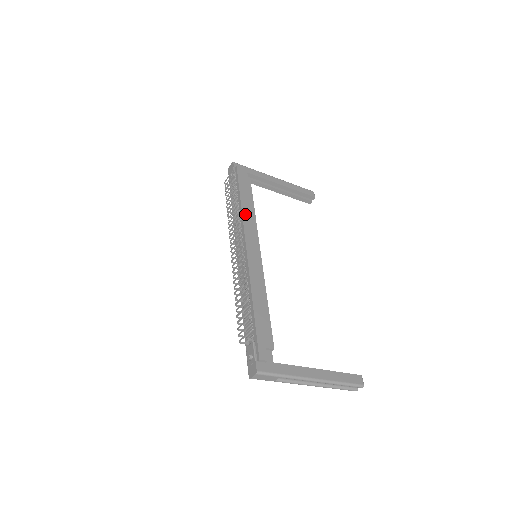
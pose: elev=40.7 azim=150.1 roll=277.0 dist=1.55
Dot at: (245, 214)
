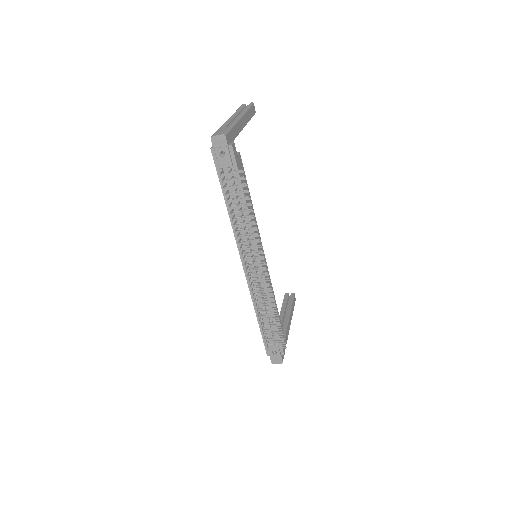
Dot at: occluded
